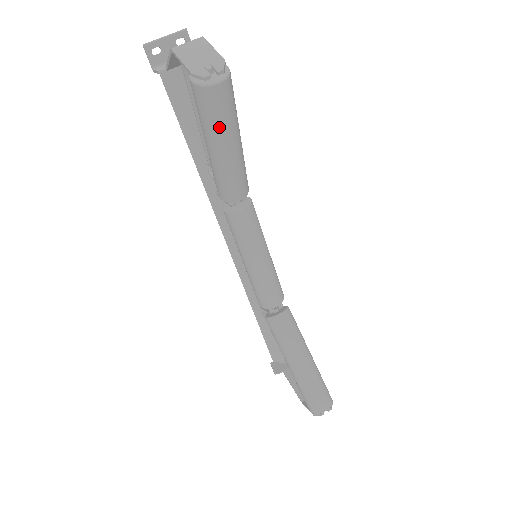
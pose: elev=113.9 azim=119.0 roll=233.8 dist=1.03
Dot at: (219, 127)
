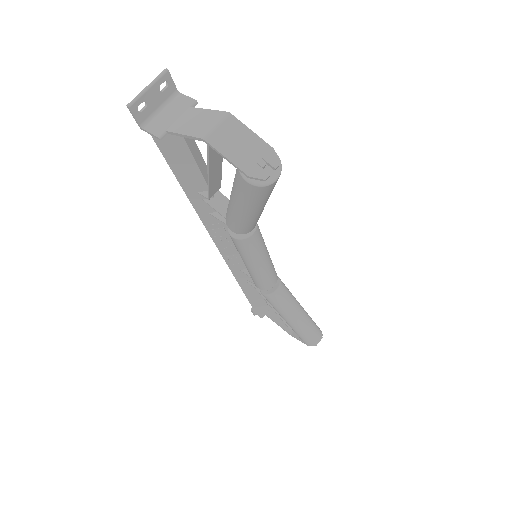
Dot at: (262, 202)
